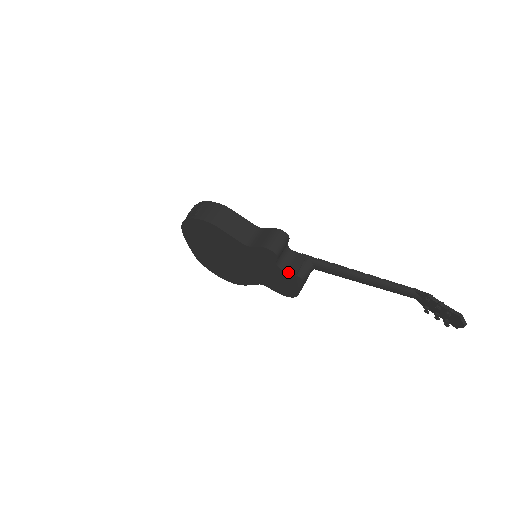
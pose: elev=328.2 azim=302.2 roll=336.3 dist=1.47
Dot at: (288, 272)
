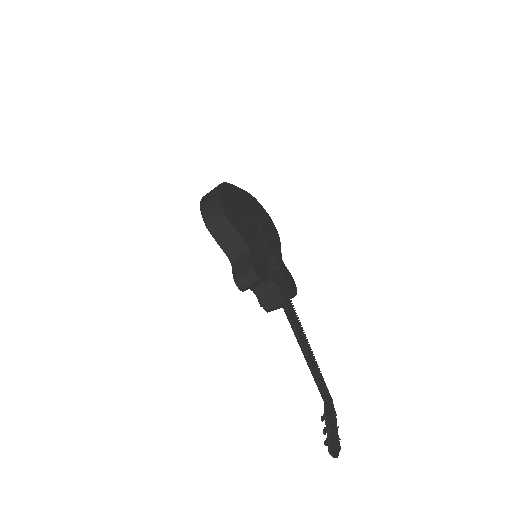
Dot at: (258, 299)
